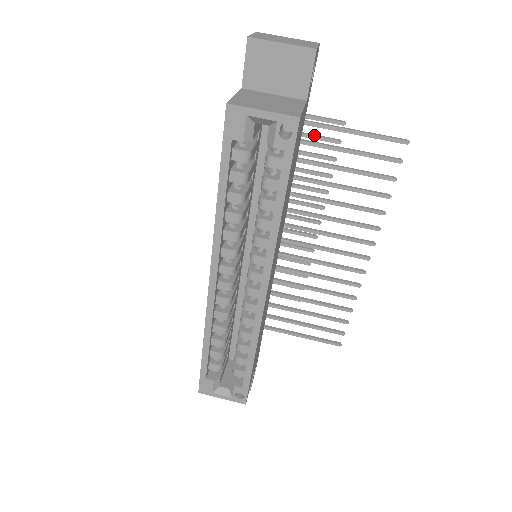
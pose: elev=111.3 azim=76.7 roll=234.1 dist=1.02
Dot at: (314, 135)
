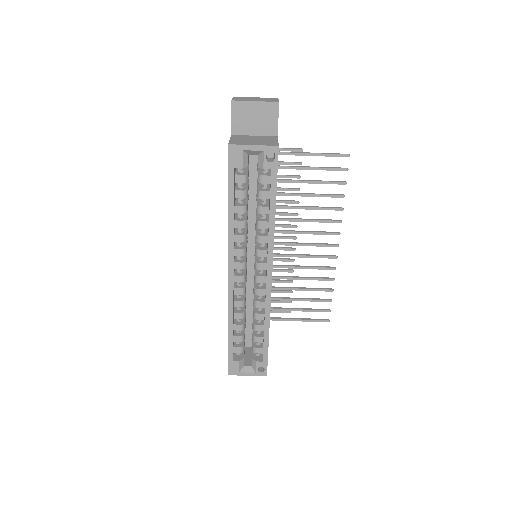
Dot at: (282, 162)
